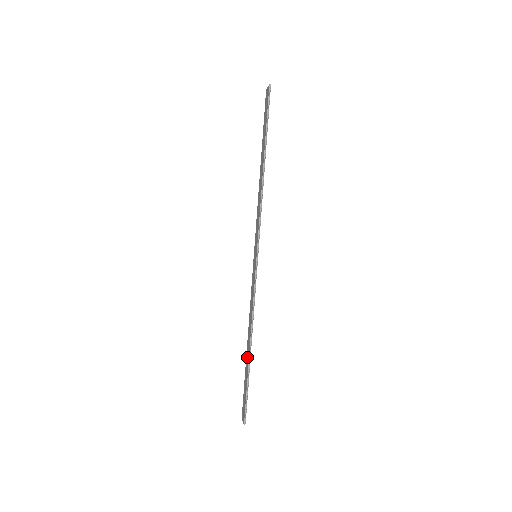
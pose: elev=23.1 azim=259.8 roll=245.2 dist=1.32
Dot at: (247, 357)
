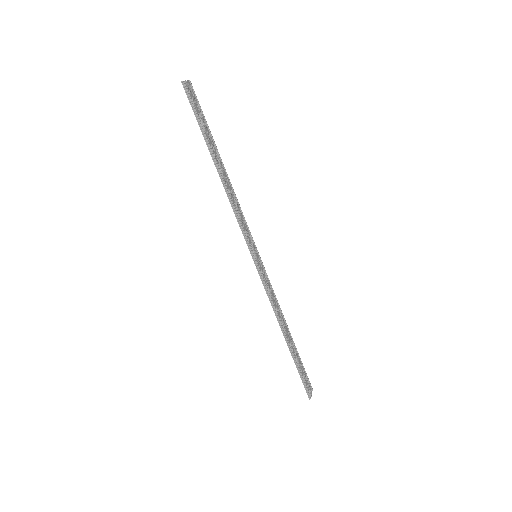
Dot at: (290, 344)
